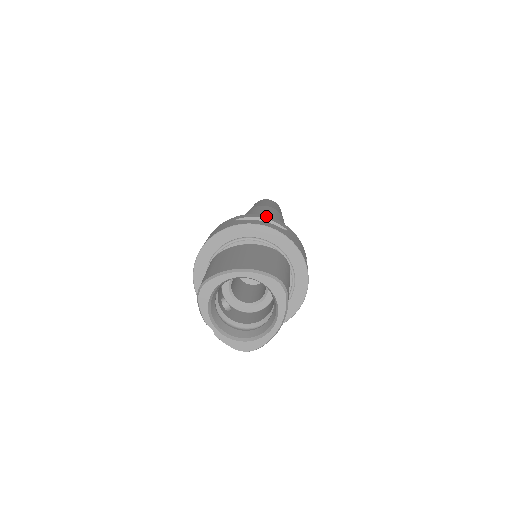
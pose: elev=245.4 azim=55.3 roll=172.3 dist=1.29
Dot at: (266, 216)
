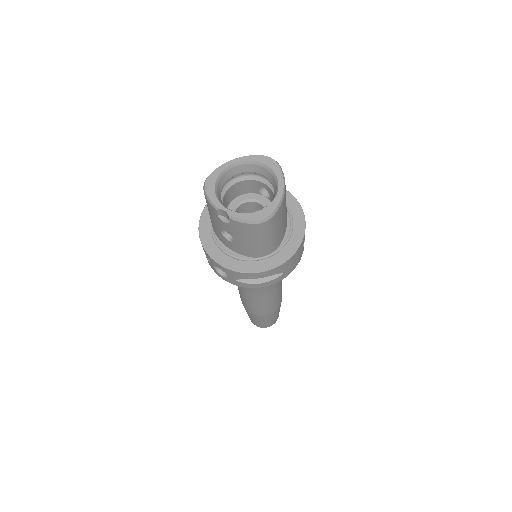
Dot at: occluded
